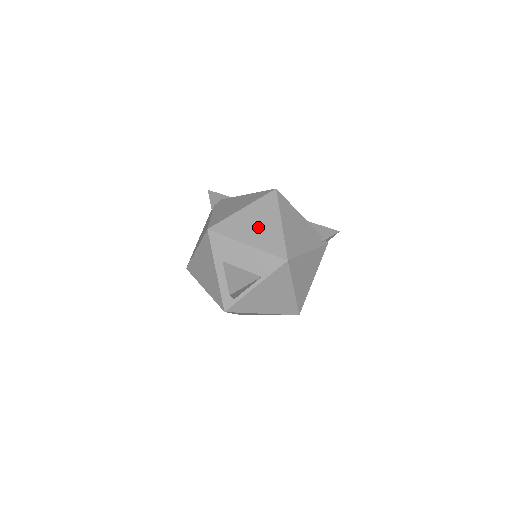
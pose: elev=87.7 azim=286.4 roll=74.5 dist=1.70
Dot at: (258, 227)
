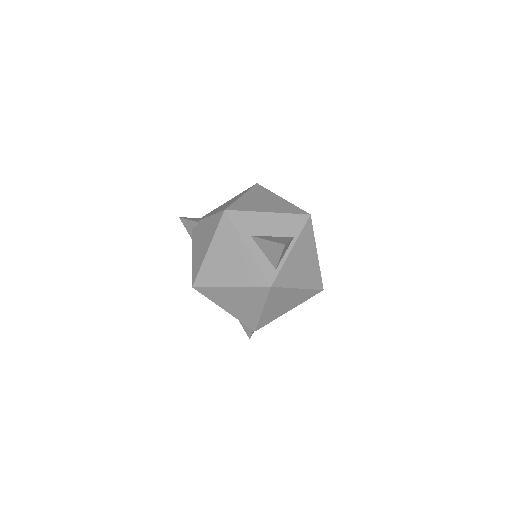
Dot at: (266, 202)
